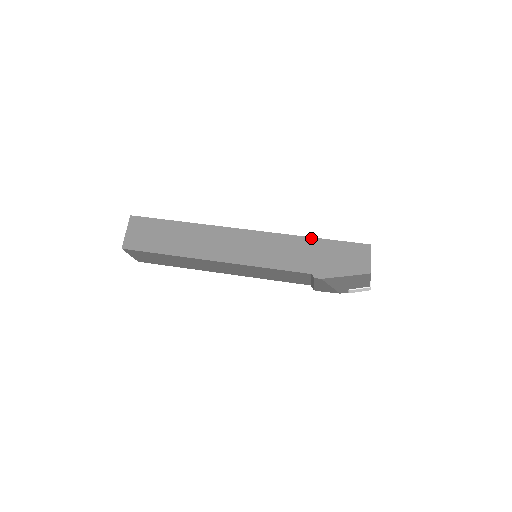
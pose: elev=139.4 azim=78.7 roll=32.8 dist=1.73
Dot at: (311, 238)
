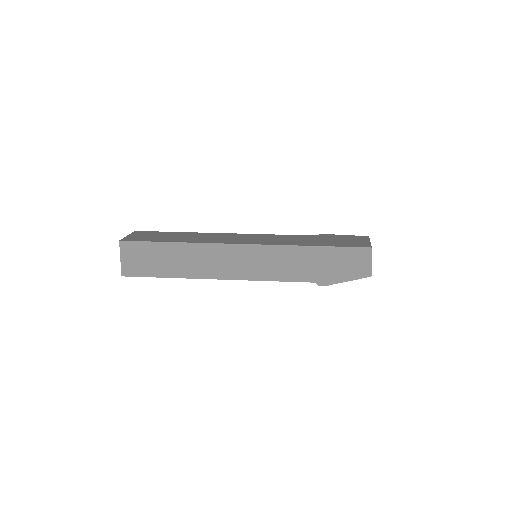
Dot at: (311, 247)
